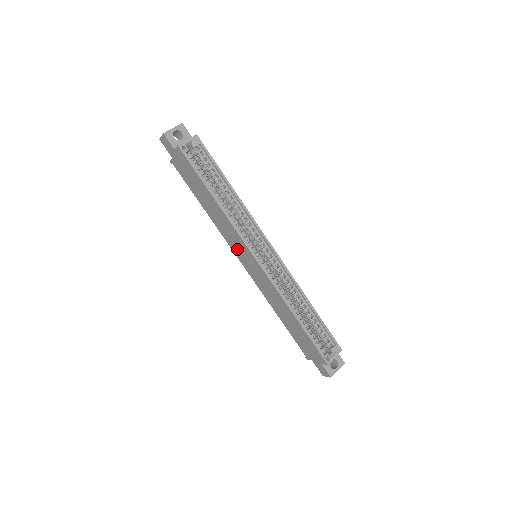
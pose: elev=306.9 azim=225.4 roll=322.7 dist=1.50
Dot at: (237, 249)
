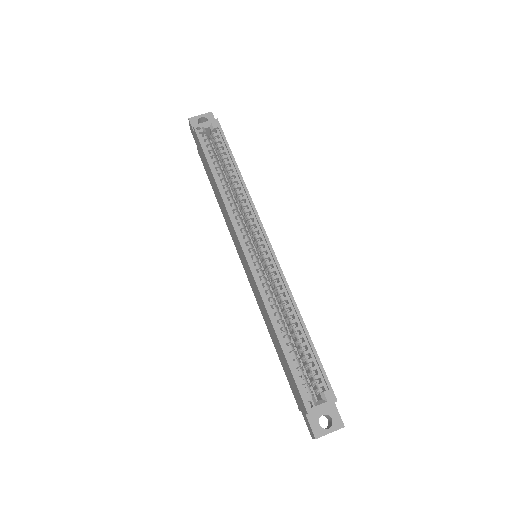
Dot at: (236, 244)
